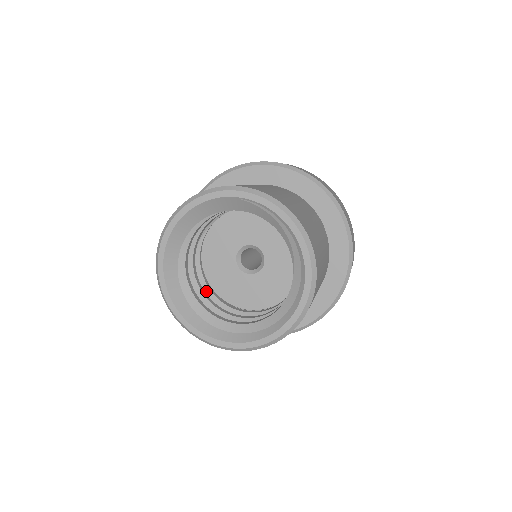
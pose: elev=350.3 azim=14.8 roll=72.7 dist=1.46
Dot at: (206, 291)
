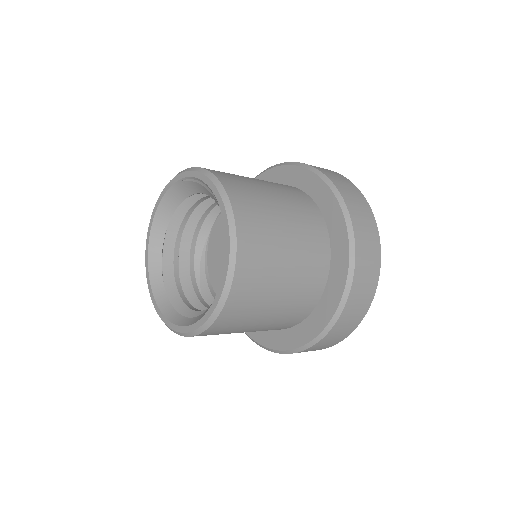
Dot at: (208, 297)
